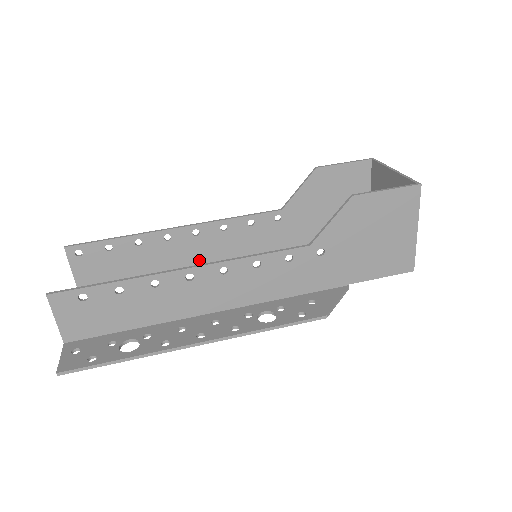
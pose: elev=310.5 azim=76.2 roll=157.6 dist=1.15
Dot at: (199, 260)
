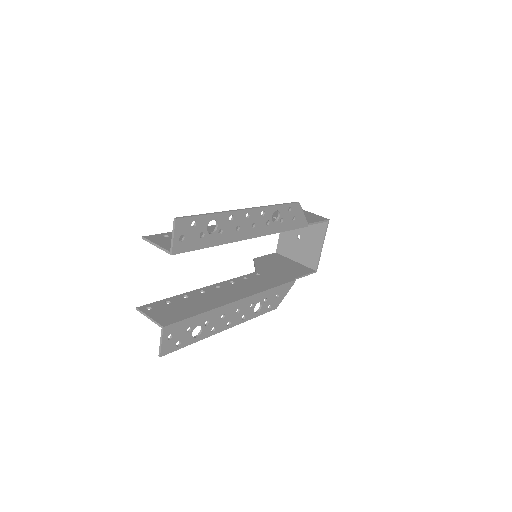
Dot at: (233, 297)
